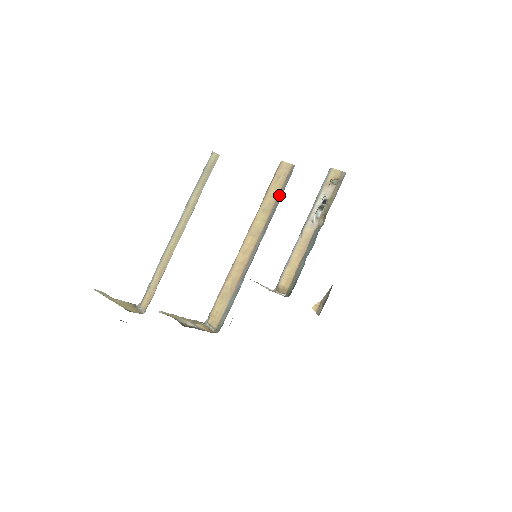
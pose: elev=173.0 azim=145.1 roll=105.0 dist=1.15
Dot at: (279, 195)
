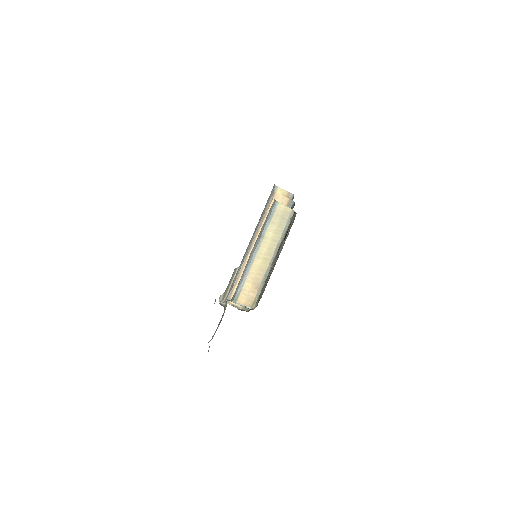
Dot at: occluded
